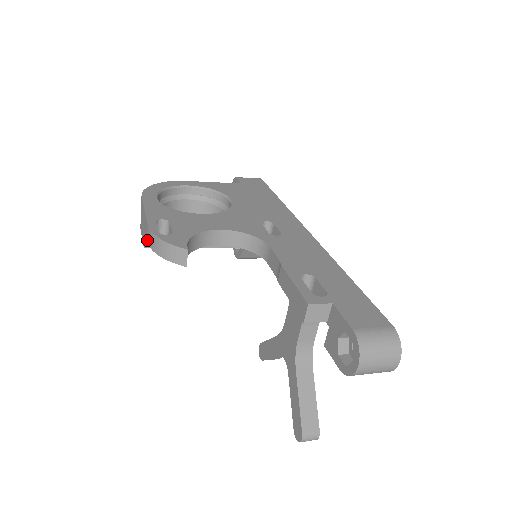
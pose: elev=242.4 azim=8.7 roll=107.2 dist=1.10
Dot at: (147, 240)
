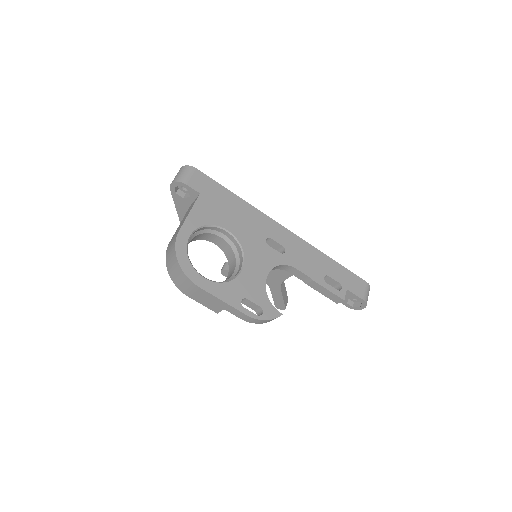
Dot at: (242, 319)
